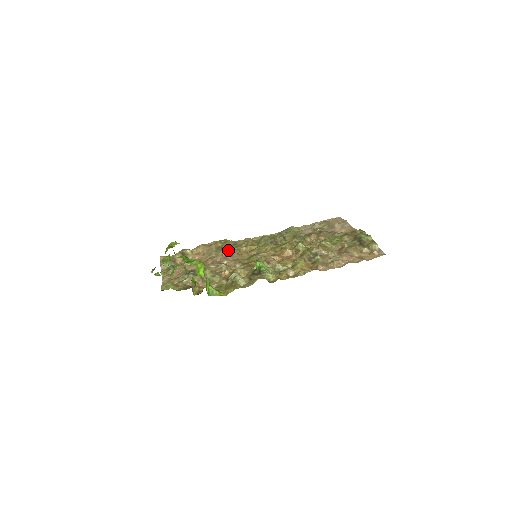
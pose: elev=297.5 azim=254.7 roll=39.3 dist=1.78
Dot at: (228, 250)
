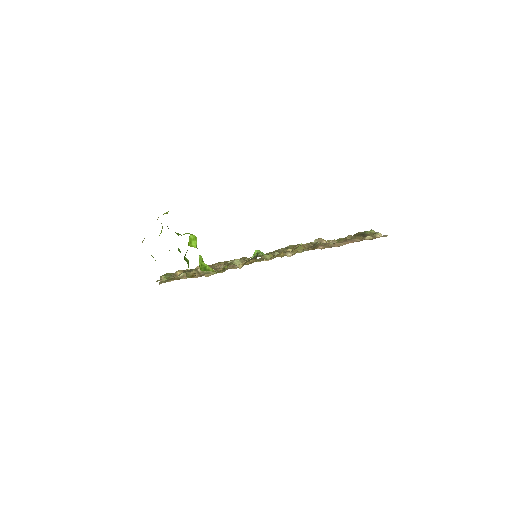
Dot at: occluded
